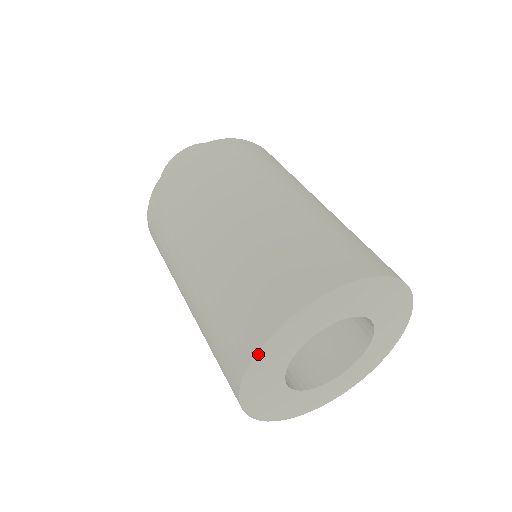
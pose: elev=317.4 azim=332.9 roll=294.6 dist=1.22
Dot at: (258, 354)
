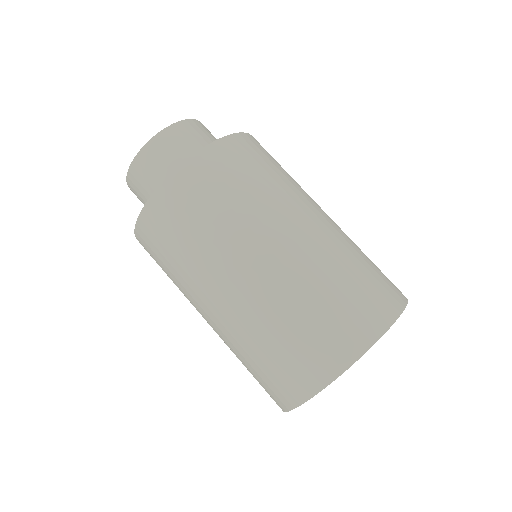
Dot at: (305, 401)
